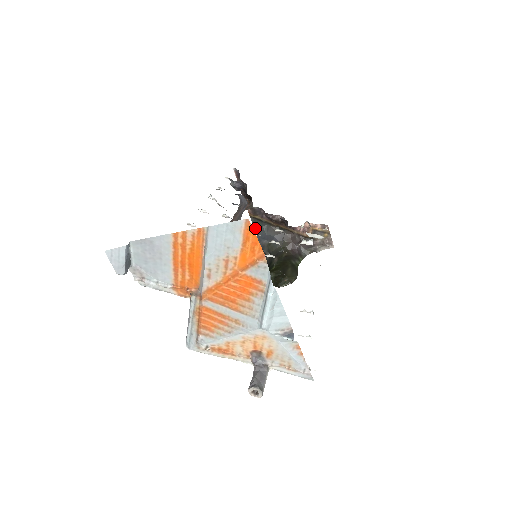
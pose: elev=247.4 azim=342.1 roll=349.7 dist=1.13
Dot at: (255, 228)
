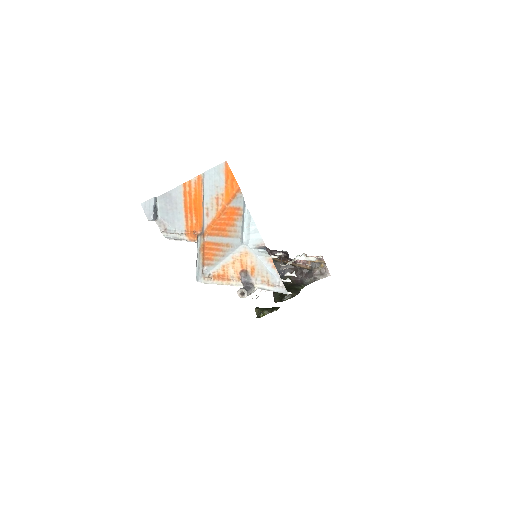
Dot at: occluded
